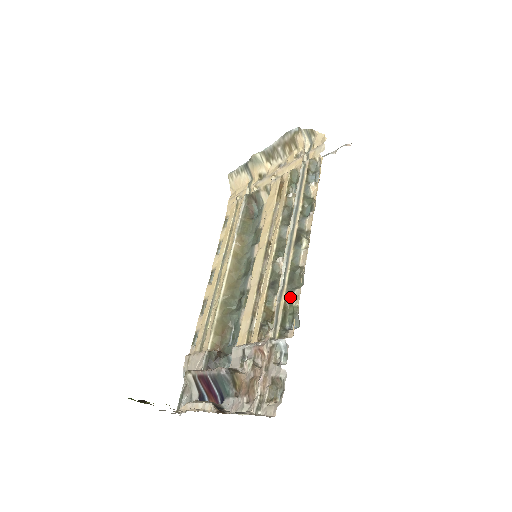
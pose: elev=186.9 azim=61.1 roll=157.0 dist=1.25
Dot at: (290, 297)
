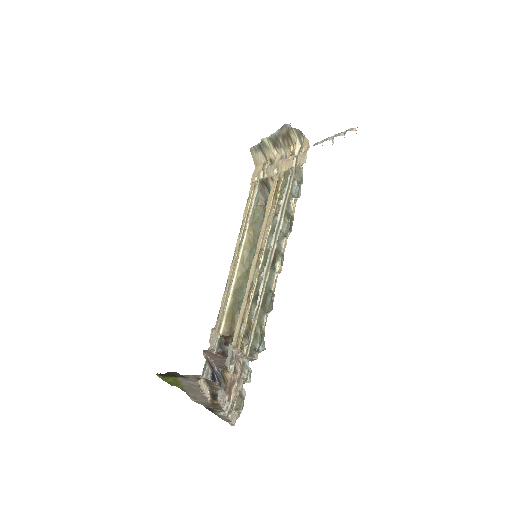
Dot at: (261, 320)
